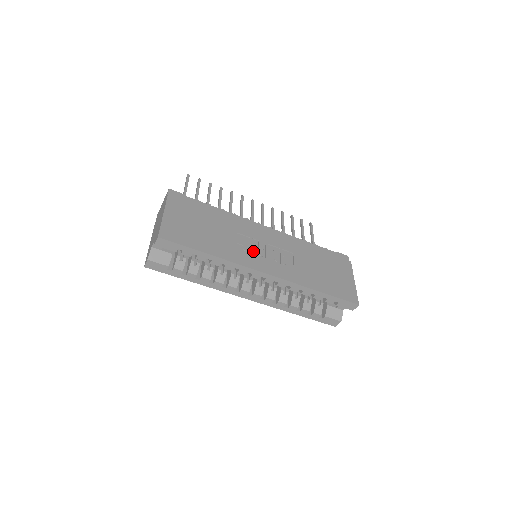
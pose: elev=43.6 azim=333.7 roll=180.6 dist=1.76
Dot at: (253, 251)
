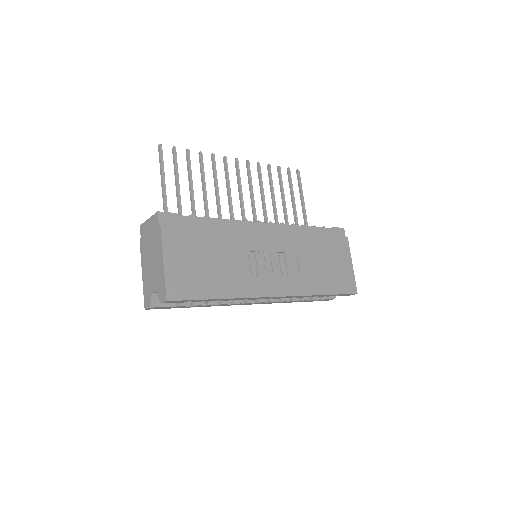
Dot at: (260, 270)
